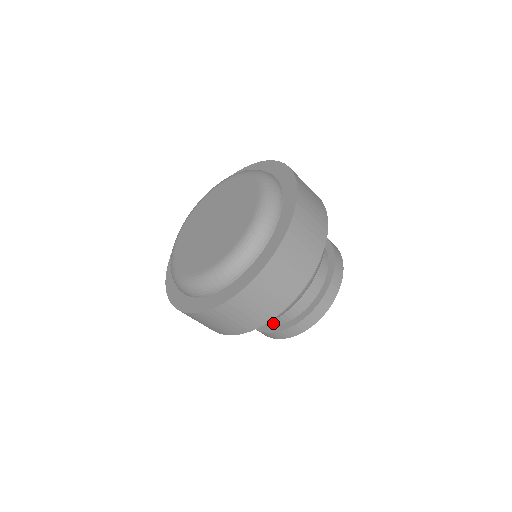
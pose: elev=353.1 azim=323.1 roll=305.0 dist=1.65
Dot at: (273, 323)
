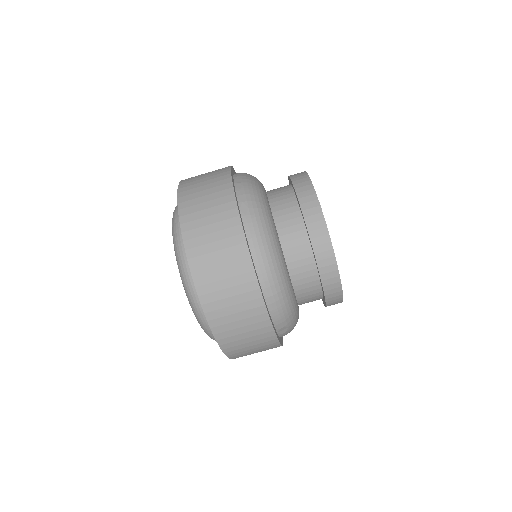
Dot at: occluded
